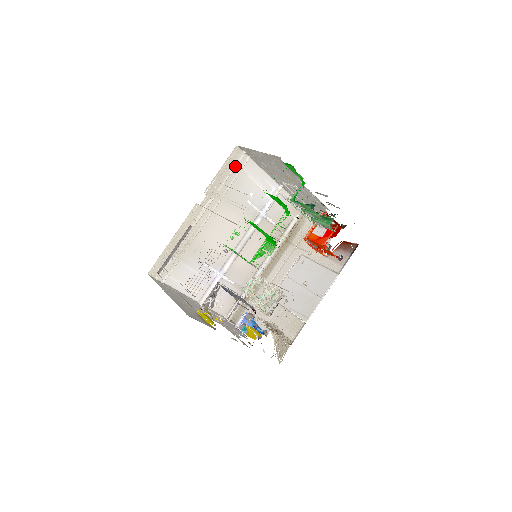
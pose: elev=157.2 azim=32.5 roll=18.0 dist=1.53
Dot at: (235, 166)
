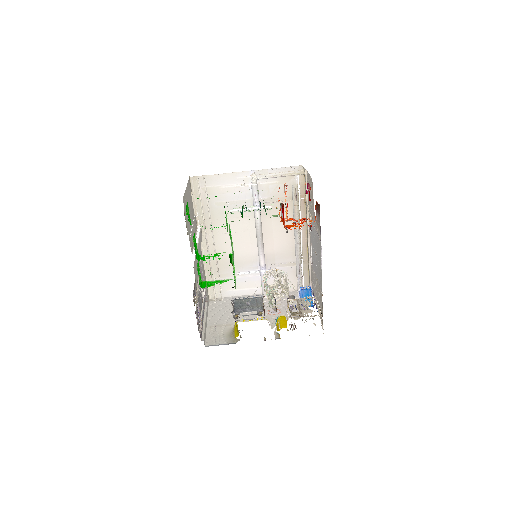
Dot at: (199, 194)
